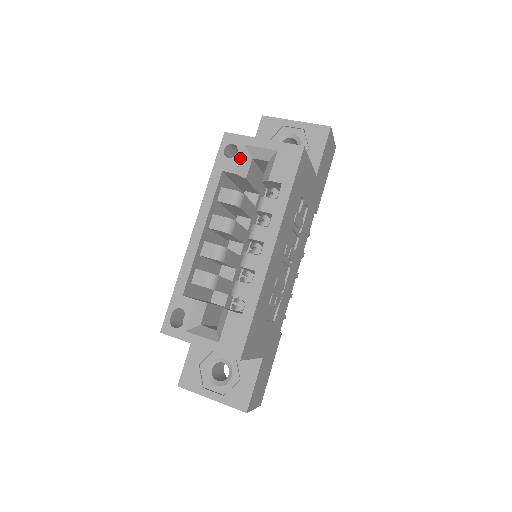
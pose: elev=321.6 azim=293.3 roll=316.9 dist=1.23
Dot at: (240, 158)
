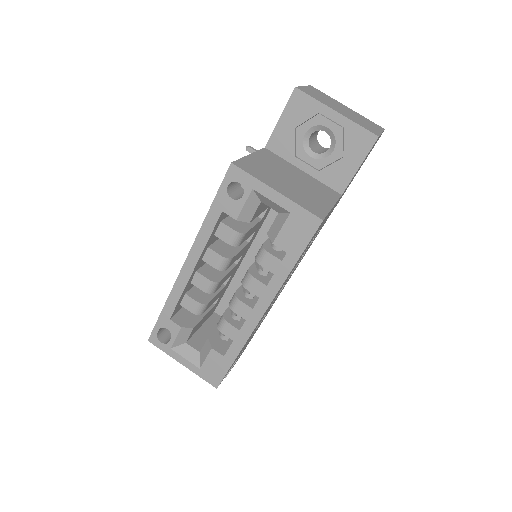
Dot at: (245, 204)
